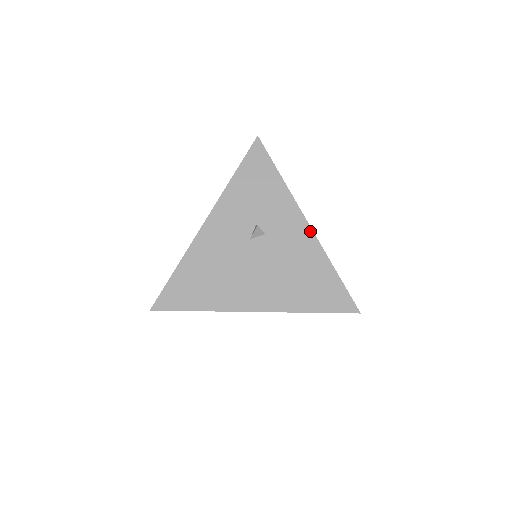
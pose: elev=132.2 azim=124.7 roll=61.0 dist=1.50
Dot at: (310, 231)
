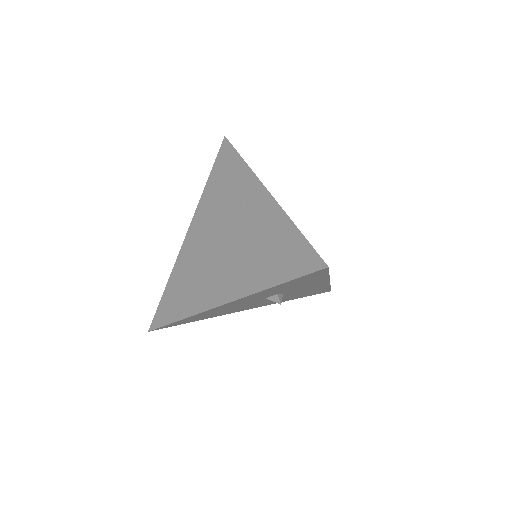
Dot at: (327, 284)
